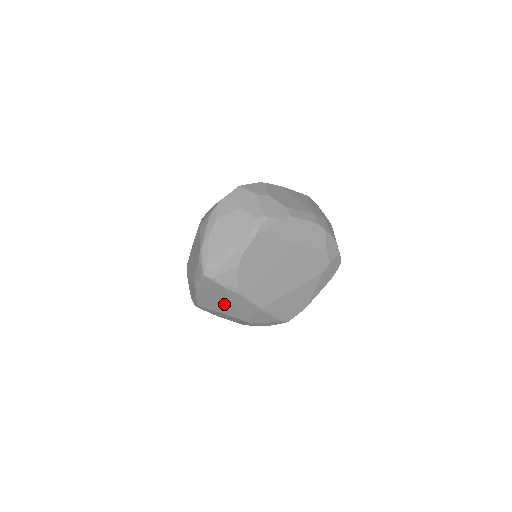
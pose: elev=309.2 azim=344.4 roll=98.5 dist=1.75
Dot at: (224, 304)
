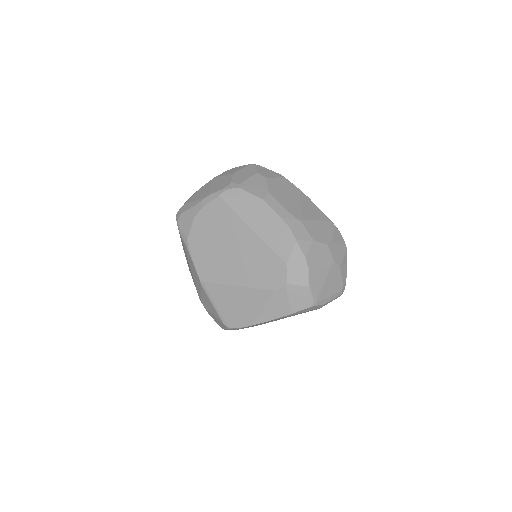
Dot at: occluded
